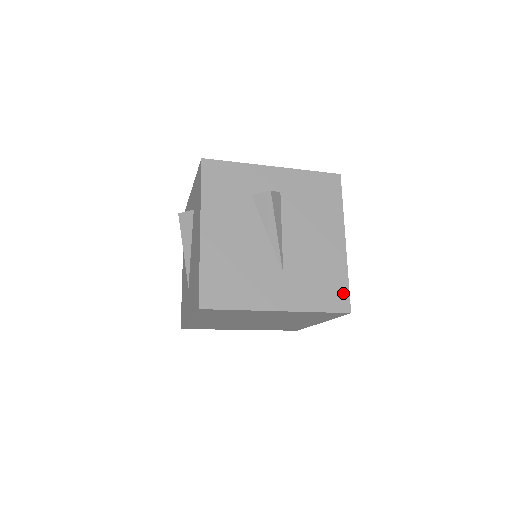
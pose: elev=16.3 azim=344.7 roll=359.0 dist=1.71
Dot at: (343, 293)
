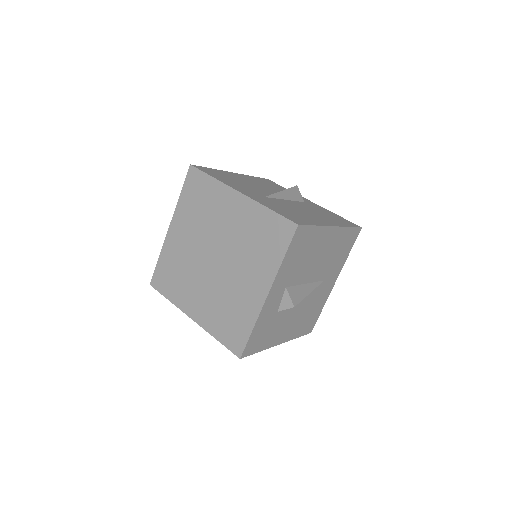
Dot at: (353, 233)
